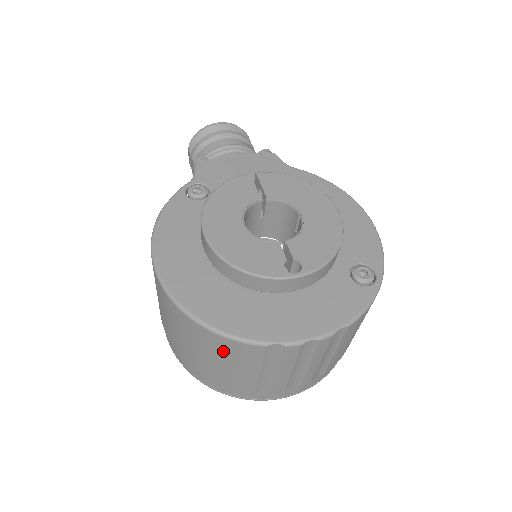
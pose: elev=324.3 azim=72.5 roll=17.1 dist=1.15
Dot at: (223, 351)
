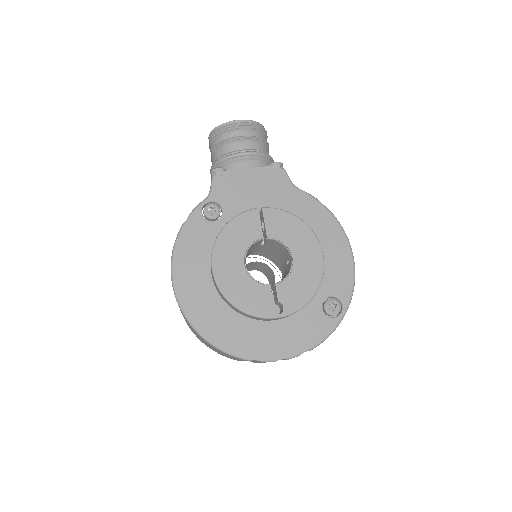
Dot at: (219, 351)
